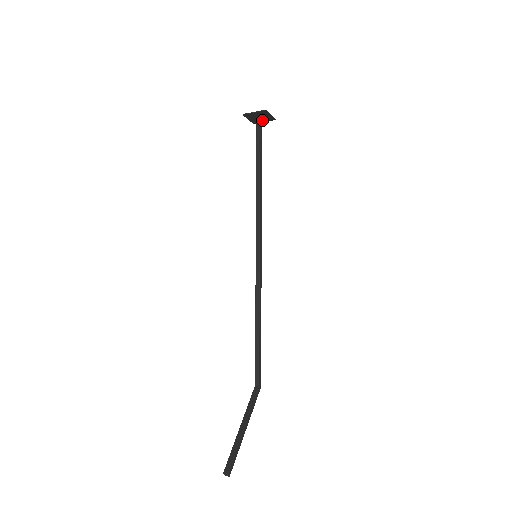
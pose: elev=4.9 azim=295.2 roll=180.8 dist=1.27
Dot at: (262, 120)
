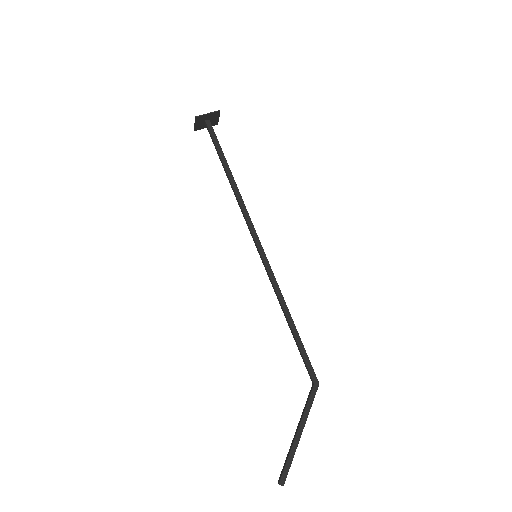
Dot at: (215, 119)
